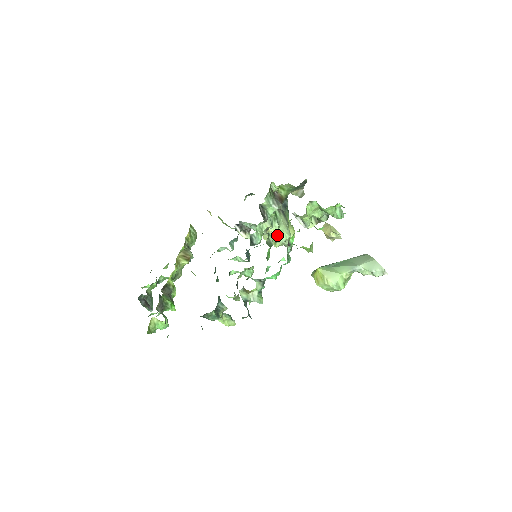
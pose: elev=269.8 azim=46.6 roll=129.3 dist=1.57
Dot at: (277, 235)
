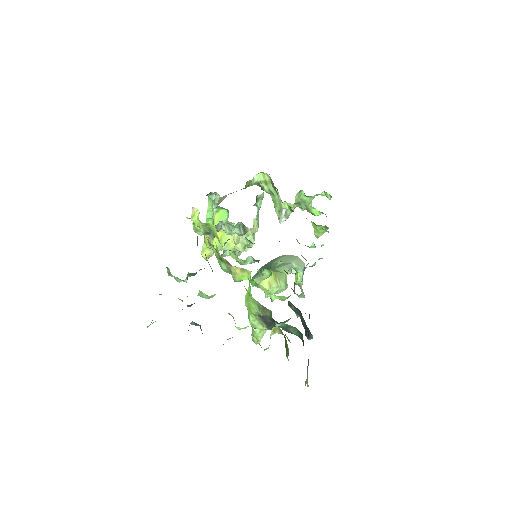
Dot at: (252, 235)
